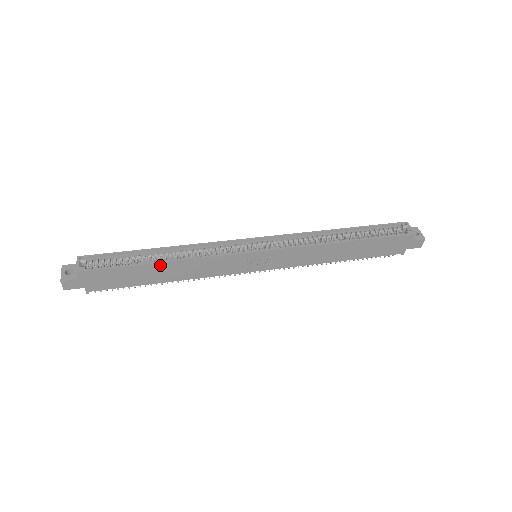
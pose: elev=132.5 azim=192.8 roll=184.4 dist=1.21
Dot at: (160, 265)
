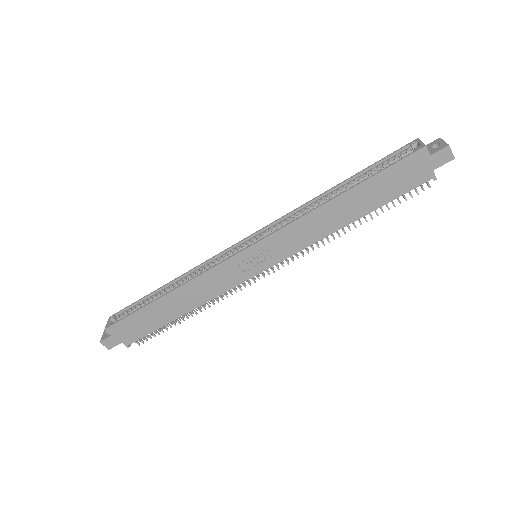
Dot at: (165, 299)
